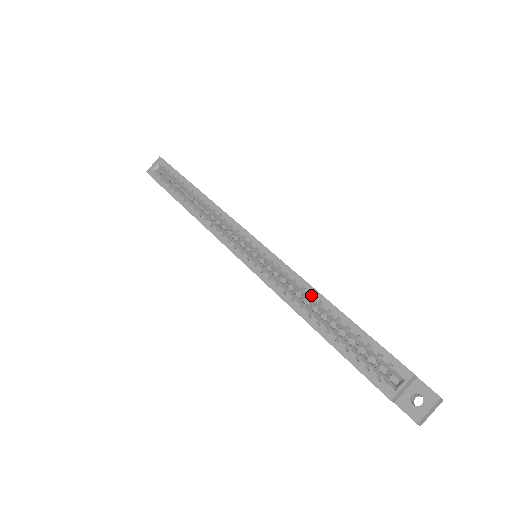
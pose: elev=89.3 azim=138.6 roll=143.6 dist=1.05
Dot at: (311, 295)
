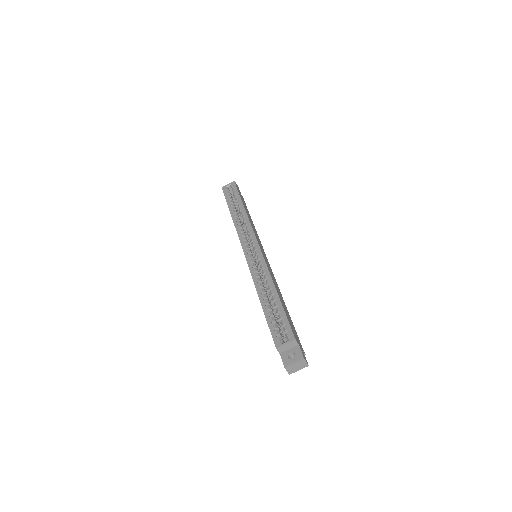
Dot at: (269, 284)
